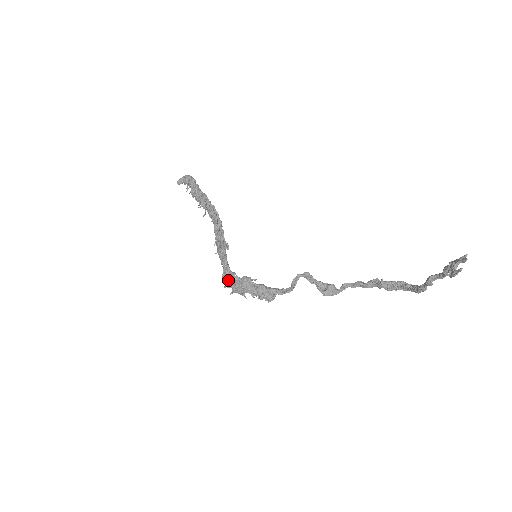
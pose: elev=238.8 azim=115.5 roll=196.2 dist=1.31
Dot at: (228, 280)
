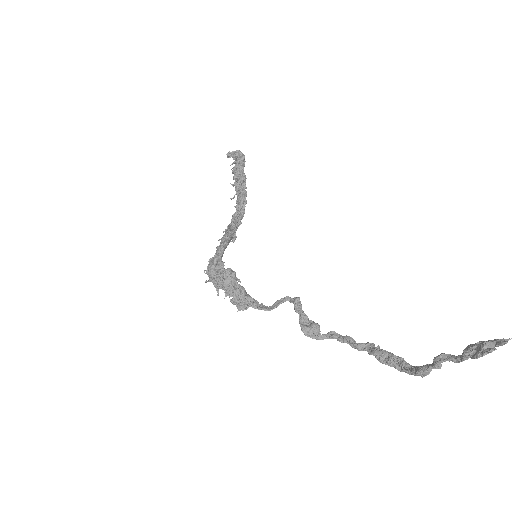
Dot at: (212, 265)
